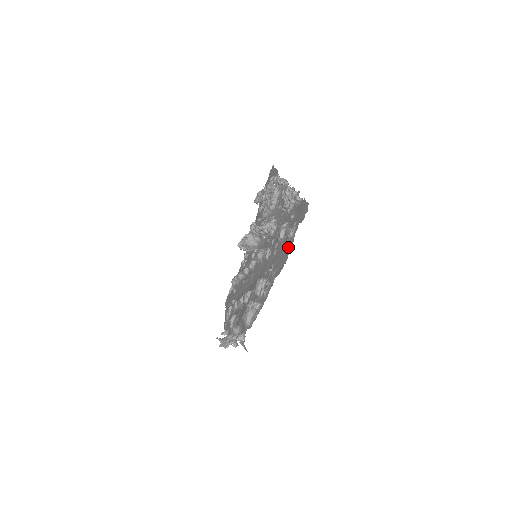
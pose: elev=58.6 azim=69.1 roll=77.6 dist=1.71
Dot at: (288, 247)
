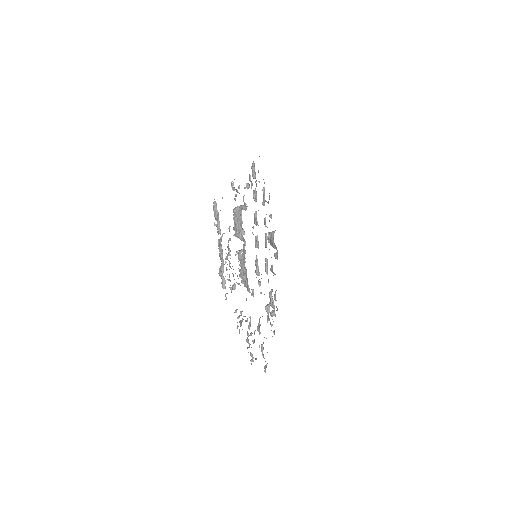
Dot at: occluded
